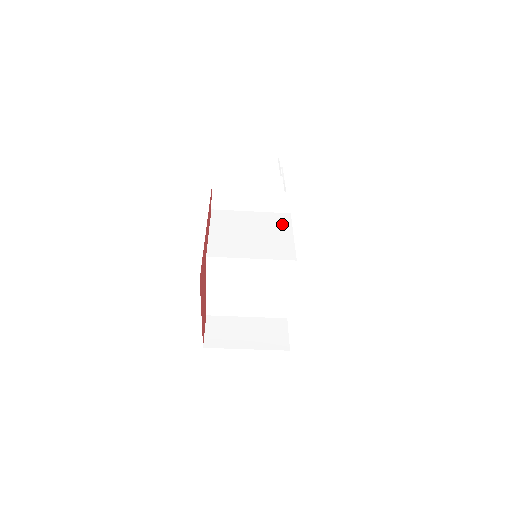
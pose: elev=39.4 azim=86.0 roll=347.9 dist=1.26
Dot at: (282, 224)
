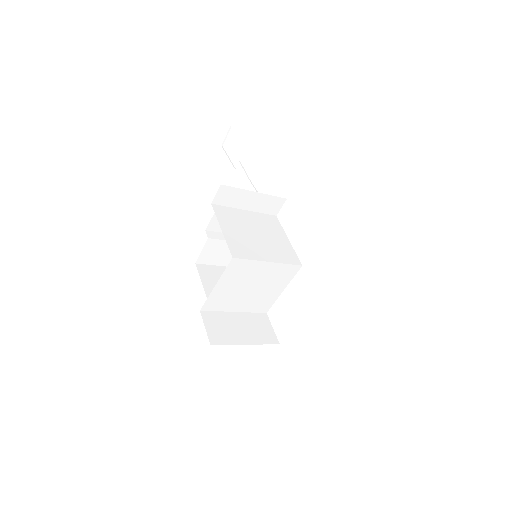
Dot at: (275, 227)
